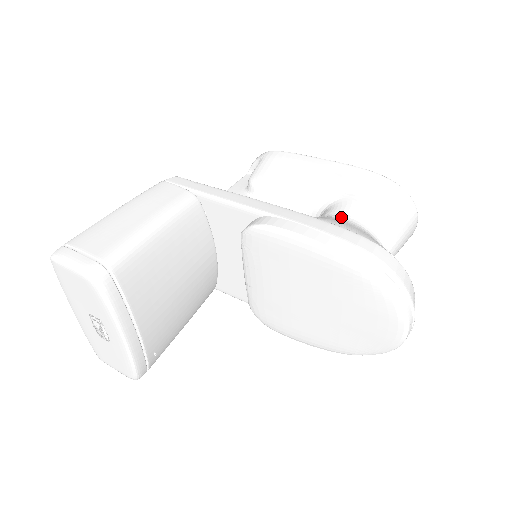
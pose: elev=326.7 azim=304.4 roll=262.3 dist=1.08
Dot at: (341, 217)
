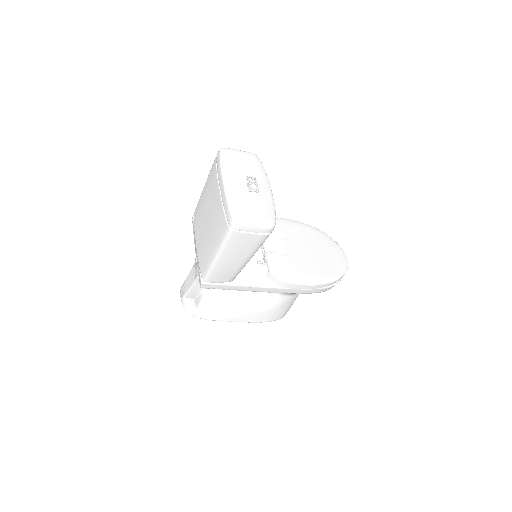
Dot at: occluded
